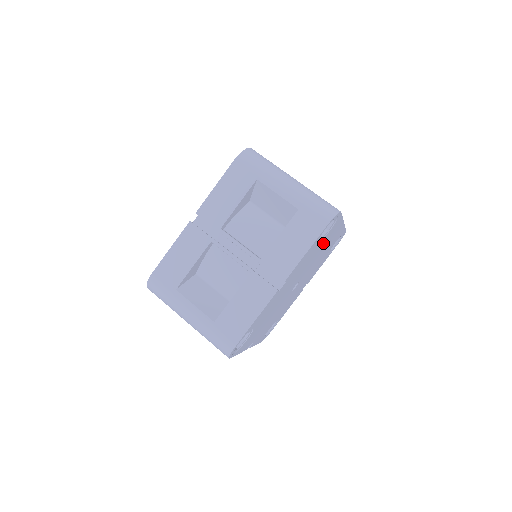
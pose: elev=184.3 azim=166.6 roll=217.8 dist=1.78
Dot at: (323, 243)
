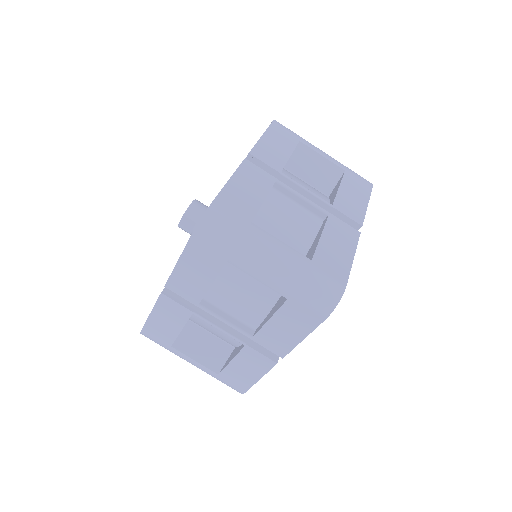
Dot at: occluded
